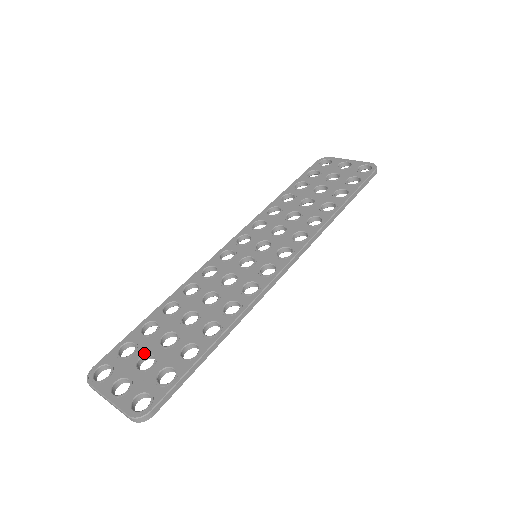
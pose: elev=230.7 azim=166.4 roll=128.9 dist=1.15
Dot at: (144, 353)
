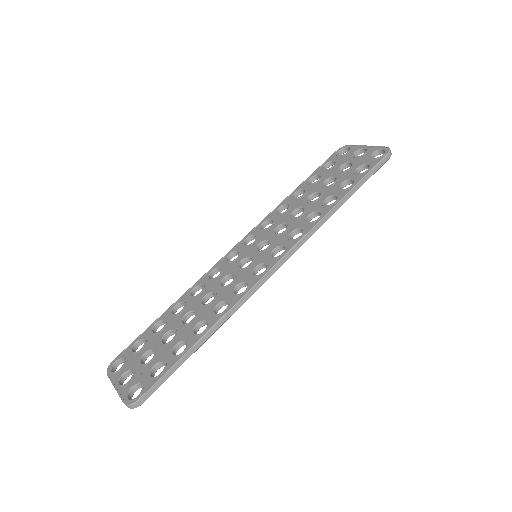
Dot at: (148, 349)
